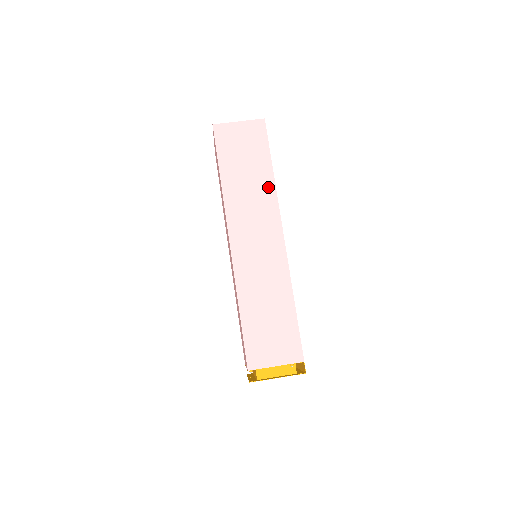
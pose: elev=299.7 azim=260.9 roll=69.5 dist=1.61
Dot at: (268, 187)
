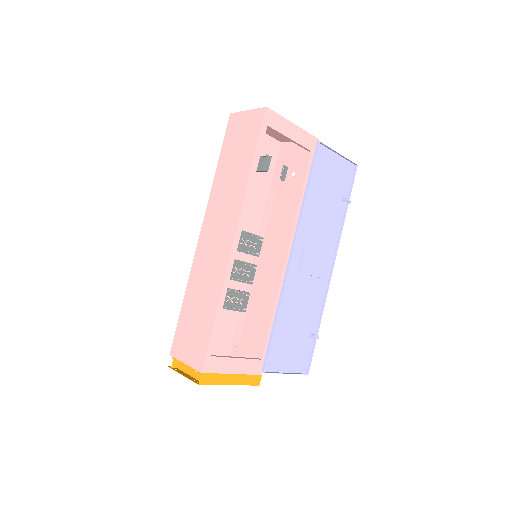
Dot at: (242, 184)
